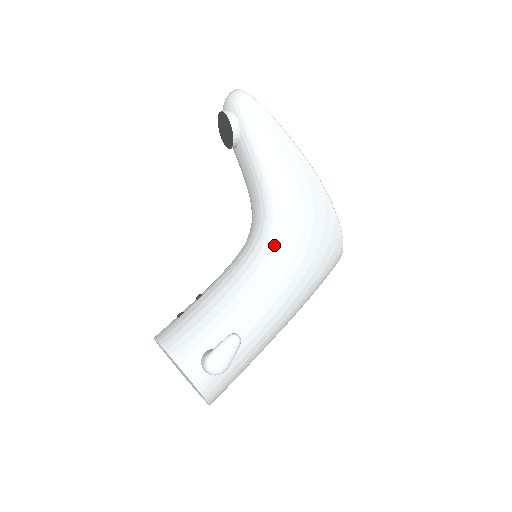
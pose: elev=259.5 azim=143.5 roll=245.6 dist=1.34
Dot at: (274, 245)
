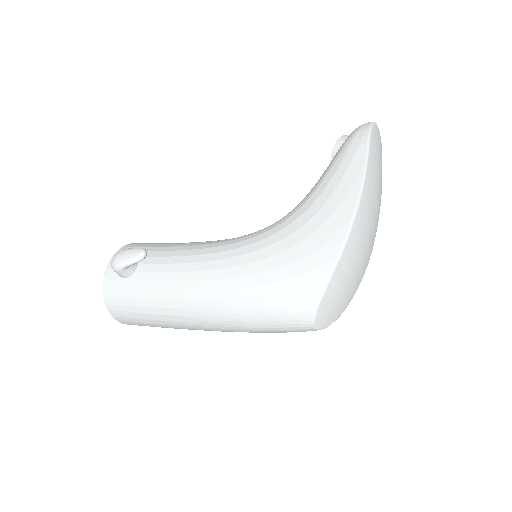
Dot at: (253, 235)
